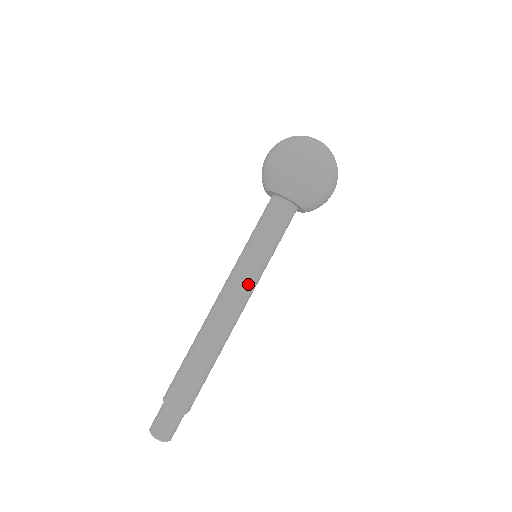
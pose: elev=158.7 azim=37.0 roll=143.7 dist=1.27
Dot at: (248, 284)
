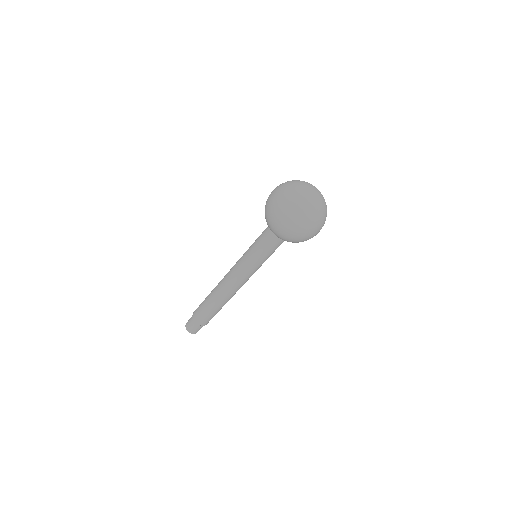
Dot at: (249, 276)
